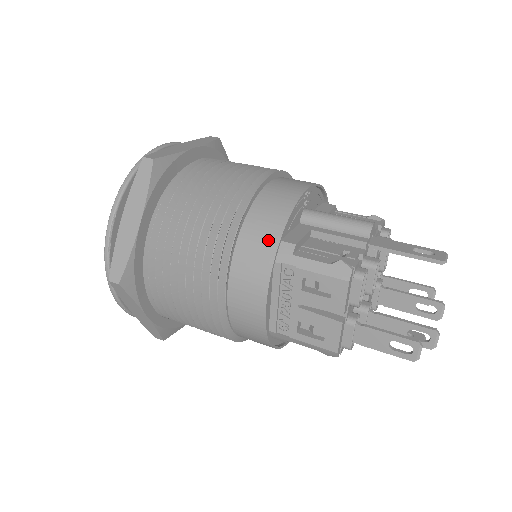
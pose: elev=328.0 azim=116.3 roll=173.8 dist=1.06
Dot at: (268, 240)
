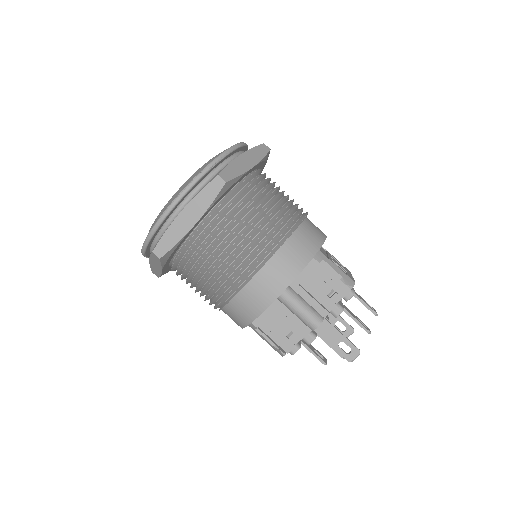
Dot at: (240, 322)
